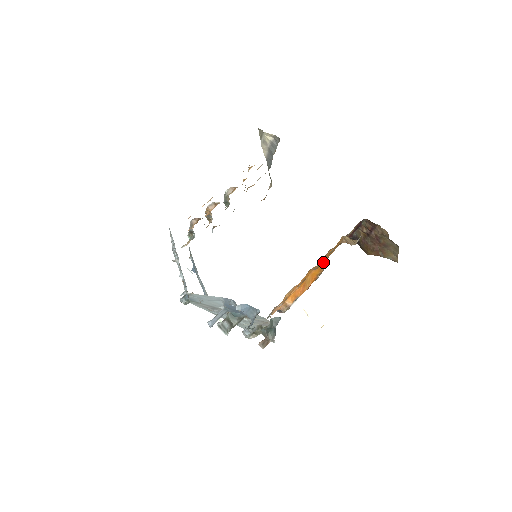
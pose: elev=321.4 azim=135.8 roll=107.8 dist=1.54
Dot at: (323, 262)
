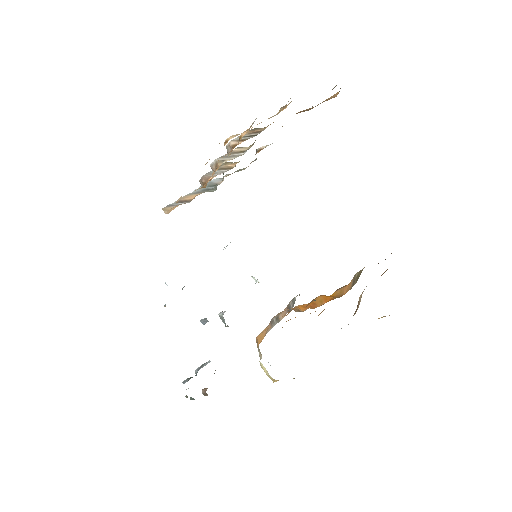
Dot at: (339, 290)
